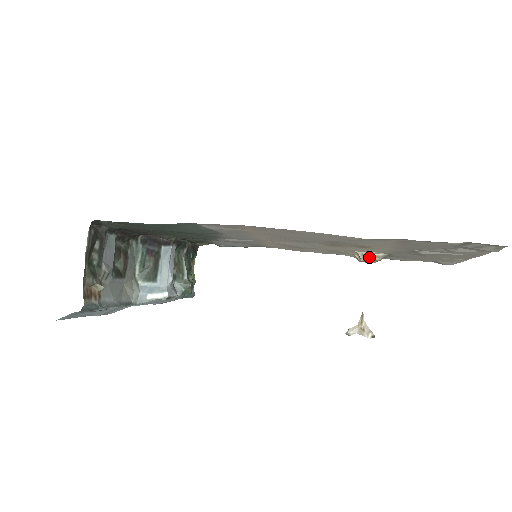
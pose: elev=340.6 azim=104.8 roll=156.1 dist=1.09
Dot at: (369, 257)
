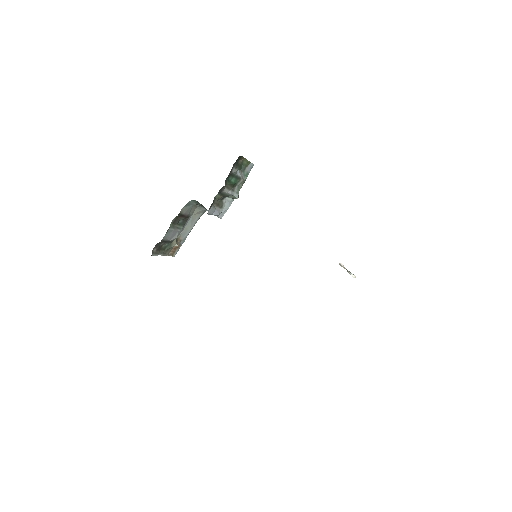
Dot at: occluded
